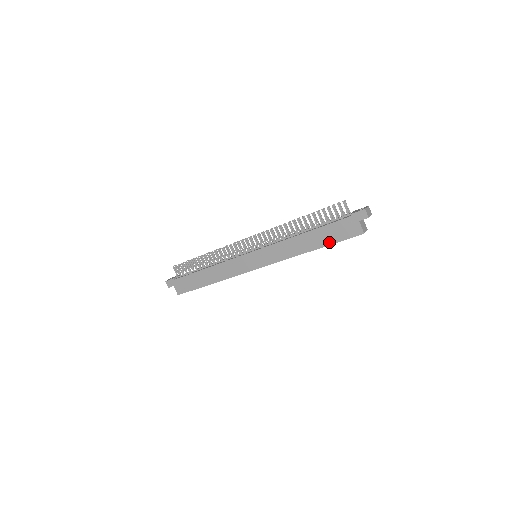
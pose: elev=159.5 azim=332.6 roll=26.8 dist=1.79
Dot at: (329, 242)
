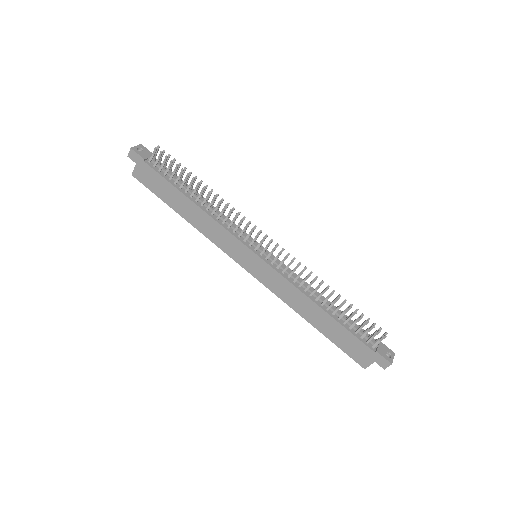
Dot at: (332, 338)
